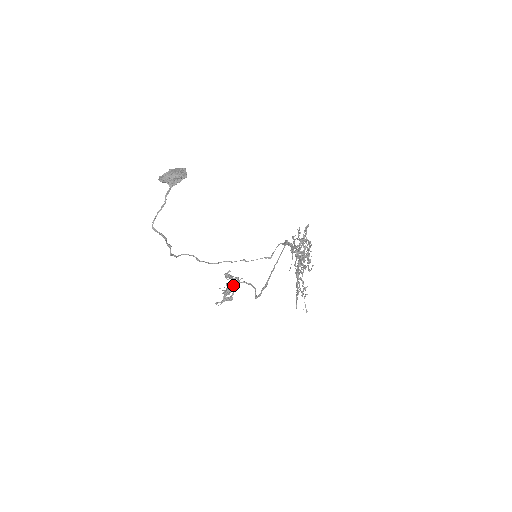
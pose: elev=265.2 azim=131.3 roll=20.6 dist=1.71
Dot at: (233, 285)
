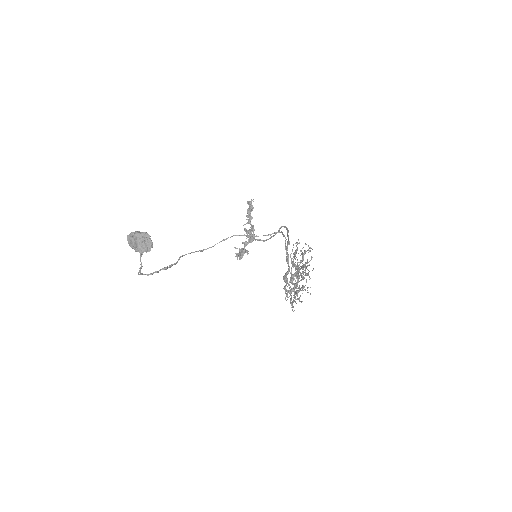
Dot at: (247, 244)
